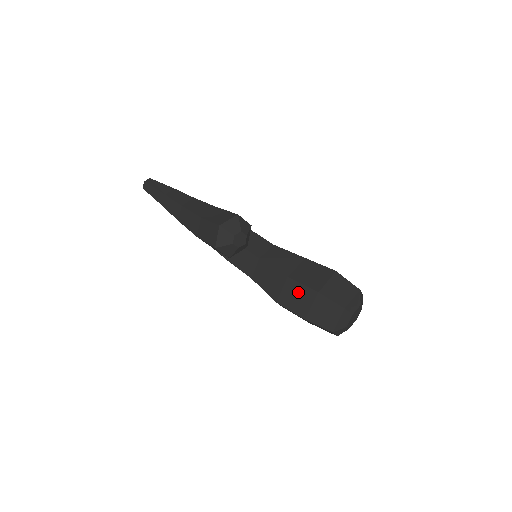
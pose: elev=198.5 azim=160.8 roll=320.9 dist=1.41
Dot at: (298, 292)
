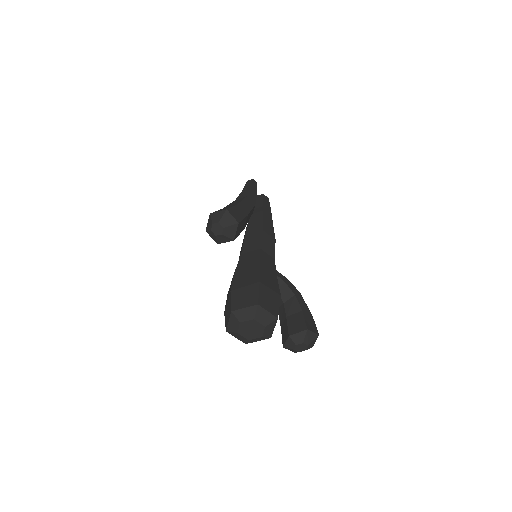
Dot at: (230, 288)
